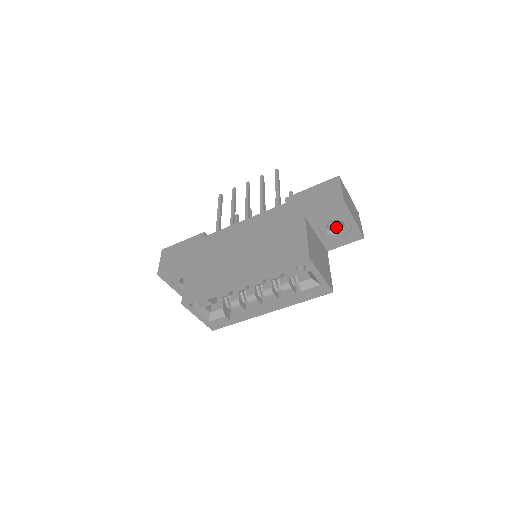
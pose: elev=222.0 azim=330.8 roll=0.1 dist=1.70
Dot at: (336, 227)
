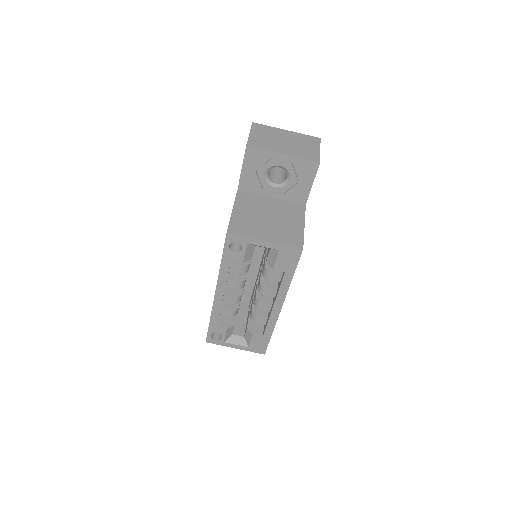
Dot at: (286, 174)
